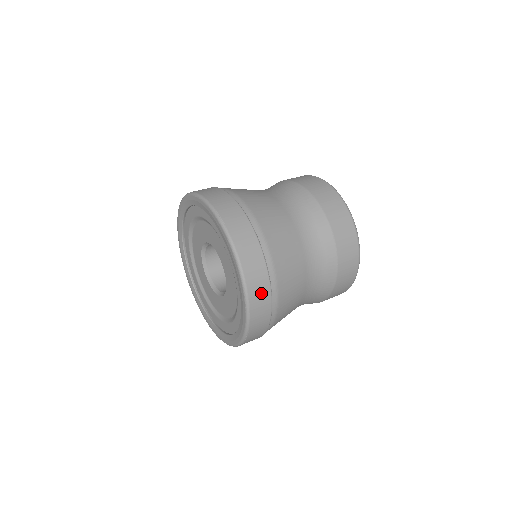
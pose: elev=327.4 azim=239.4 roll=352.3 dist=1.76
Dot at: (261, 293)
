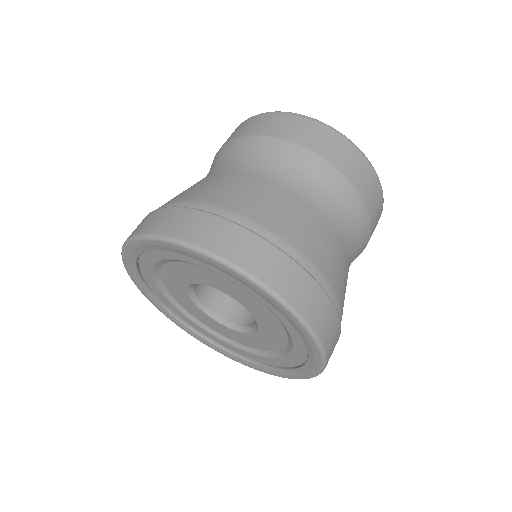
Dot at: occluded
